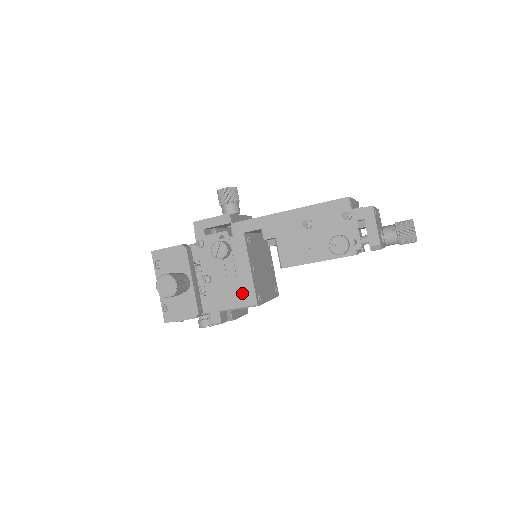
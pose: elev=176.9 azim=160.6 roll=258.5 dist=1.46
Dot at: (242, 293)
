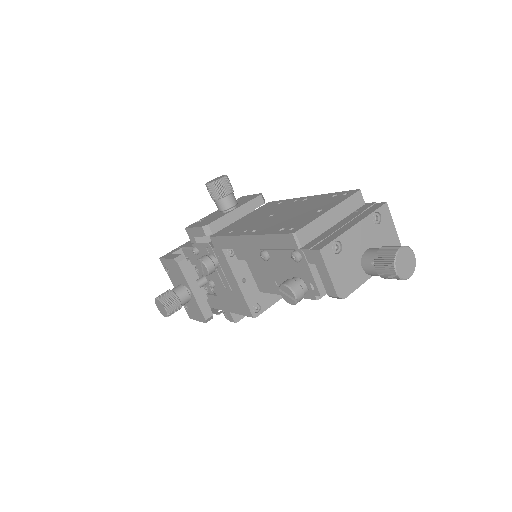
Dot at: (239, 303)
